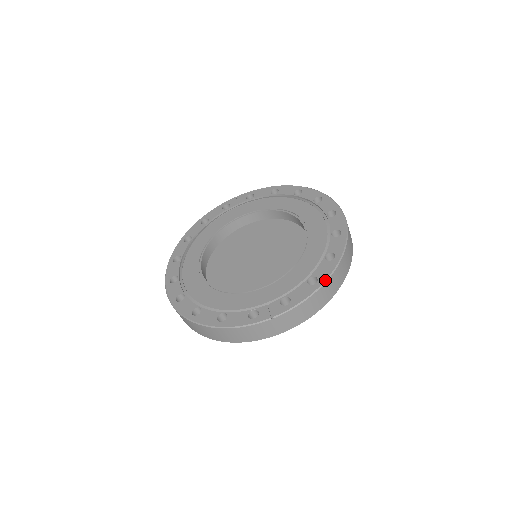
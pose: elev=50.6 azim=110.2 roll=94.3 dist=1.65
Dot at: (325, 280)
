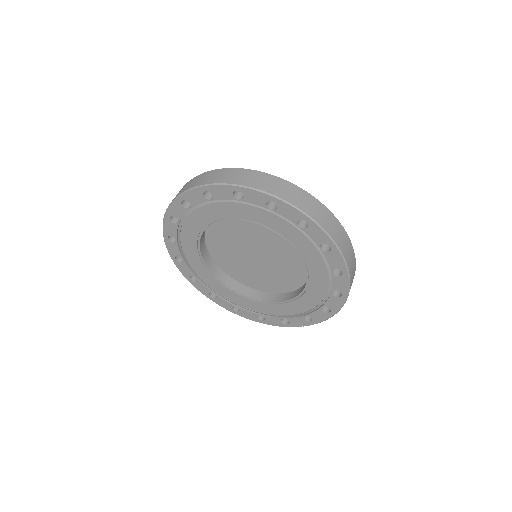
Dot at: (337, 312)
